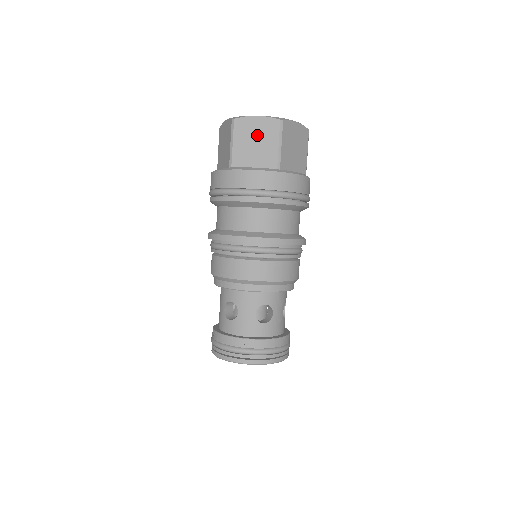
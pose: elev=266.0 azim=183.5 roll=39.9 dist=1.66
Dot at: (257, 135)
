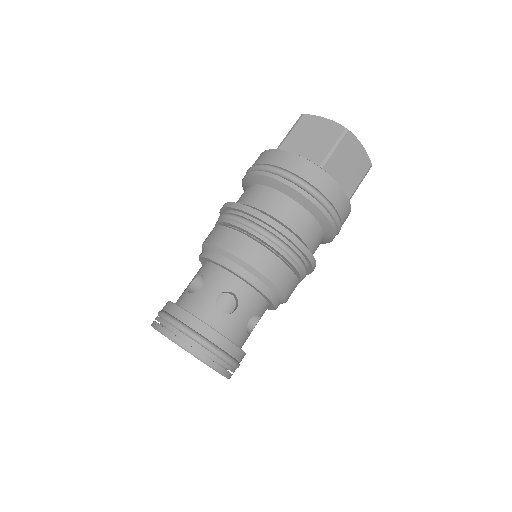
Dot at: (353, 160)
